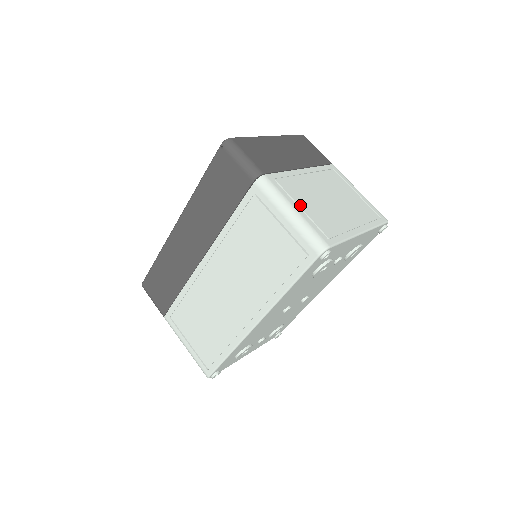
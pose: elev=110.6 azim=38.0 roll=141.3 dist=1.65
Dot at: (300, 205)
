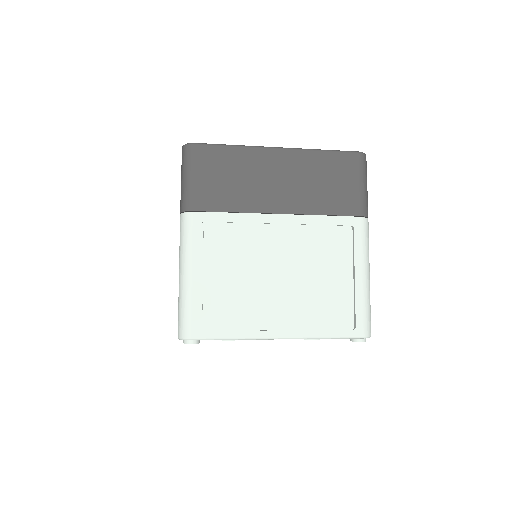
Dot at: (206, 270)
